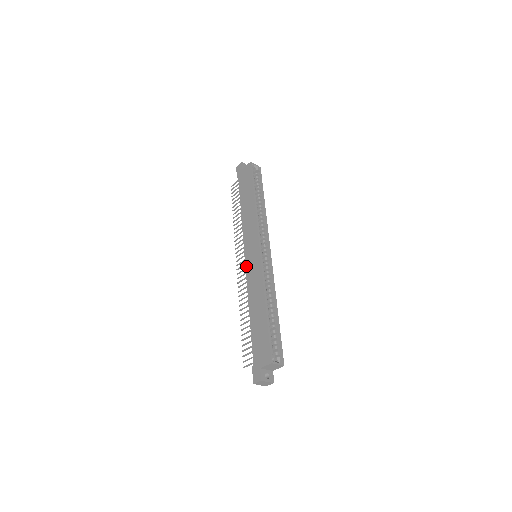
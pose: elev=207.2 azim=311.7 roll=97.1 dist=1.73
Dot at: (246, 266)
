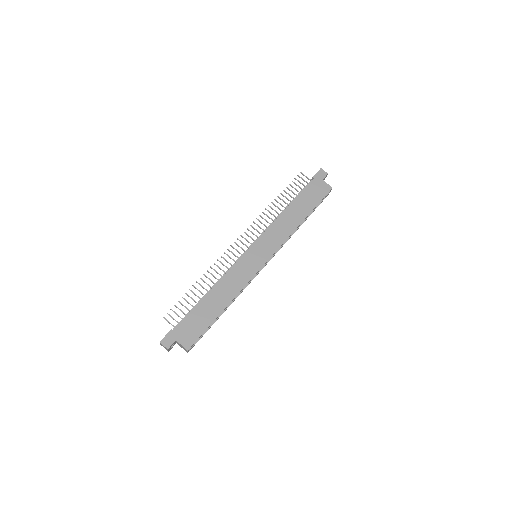
Dot at: (244, 255)
